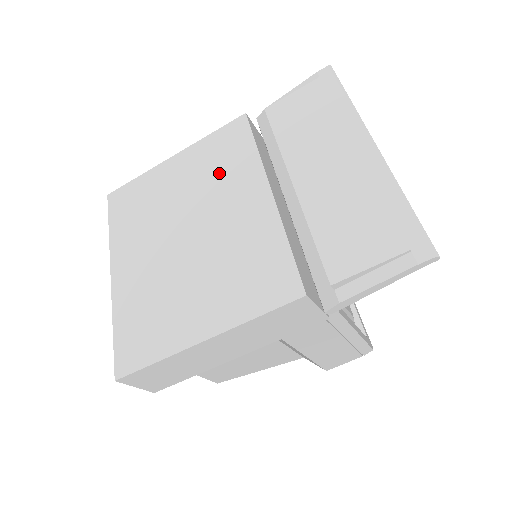
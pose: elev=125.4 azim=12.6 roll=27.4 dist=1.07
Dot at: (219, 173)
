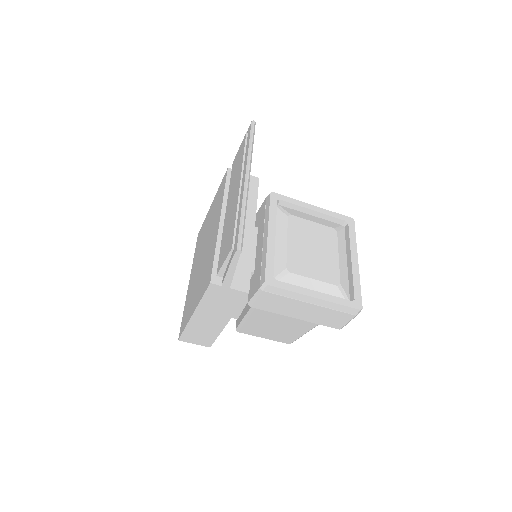
Dot at: (215, 212)
